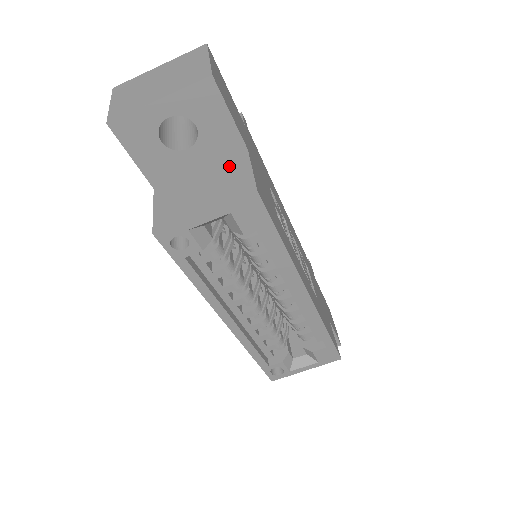
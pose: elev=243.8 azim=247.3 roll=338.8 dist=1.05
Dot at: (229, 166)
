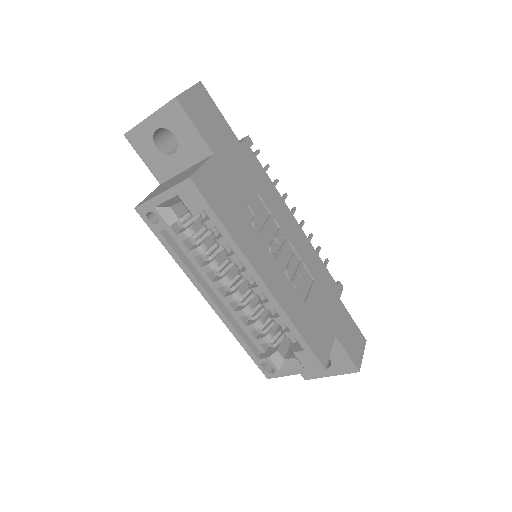
Dot at: (196, 165)
